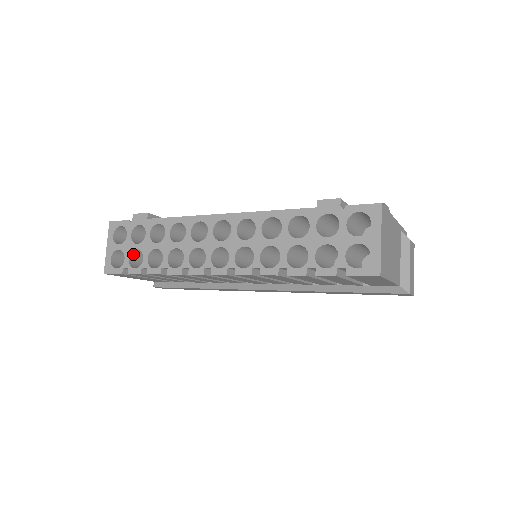
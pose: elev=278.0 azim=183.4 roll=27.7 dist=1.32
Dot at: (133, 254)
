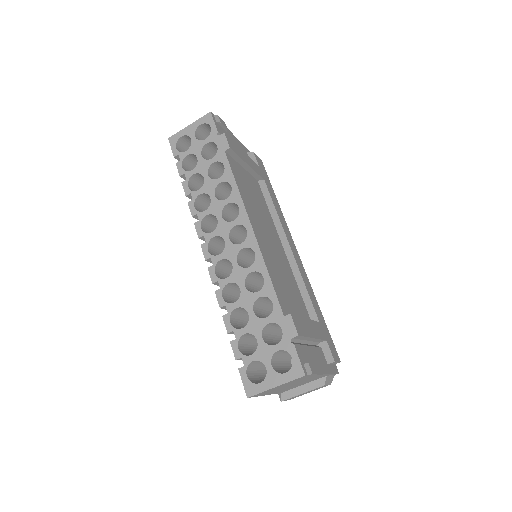
Dot at: (194, 155)
